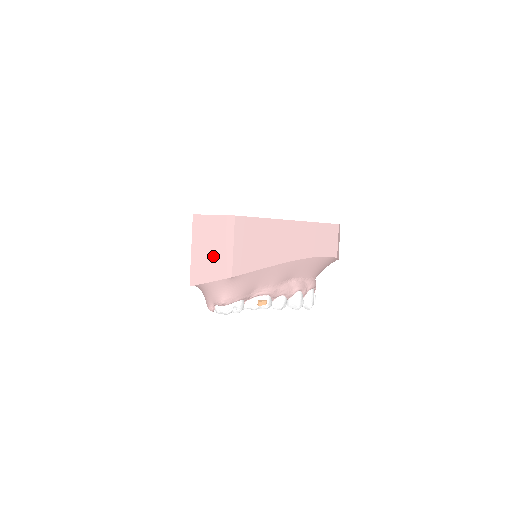
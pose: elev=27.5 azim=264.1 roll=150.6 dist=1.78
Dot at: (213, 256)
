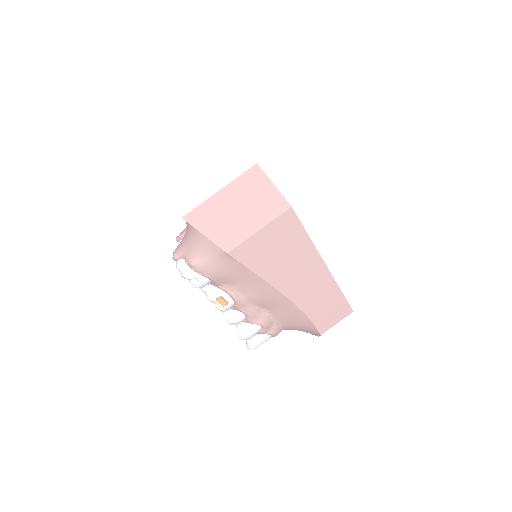
Dot at: (233, 217)
